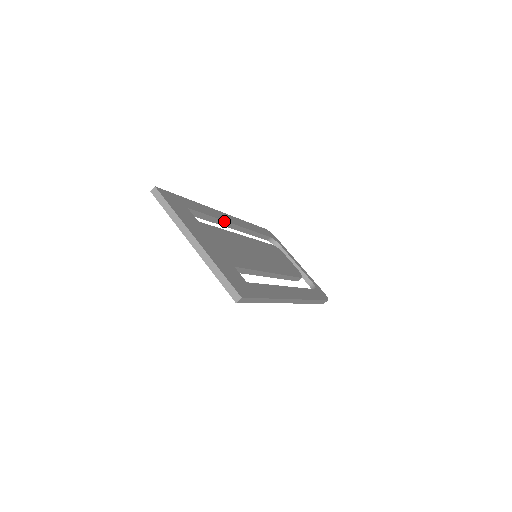
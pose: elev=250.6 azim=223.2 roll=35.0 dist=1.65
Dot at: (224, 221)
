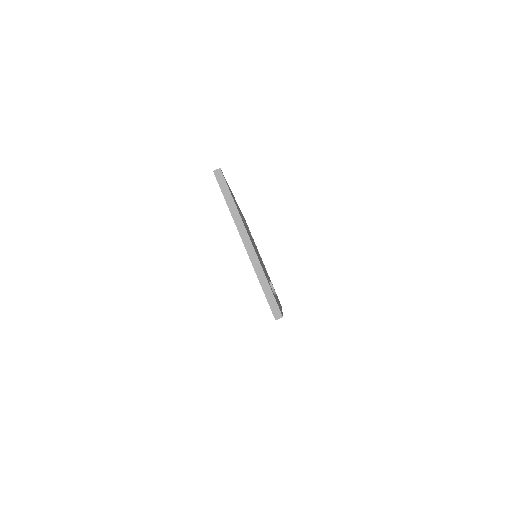
Dot at: (240, 212)
